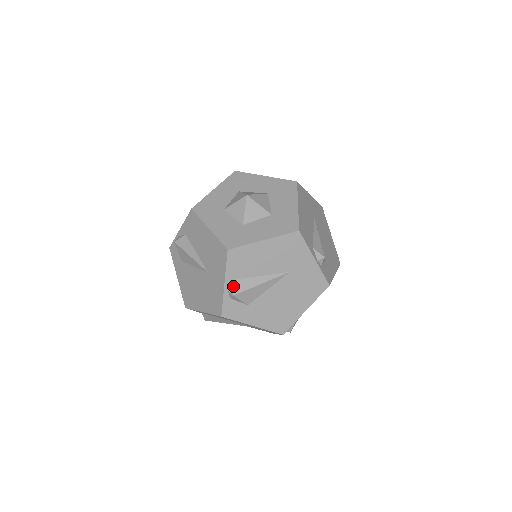
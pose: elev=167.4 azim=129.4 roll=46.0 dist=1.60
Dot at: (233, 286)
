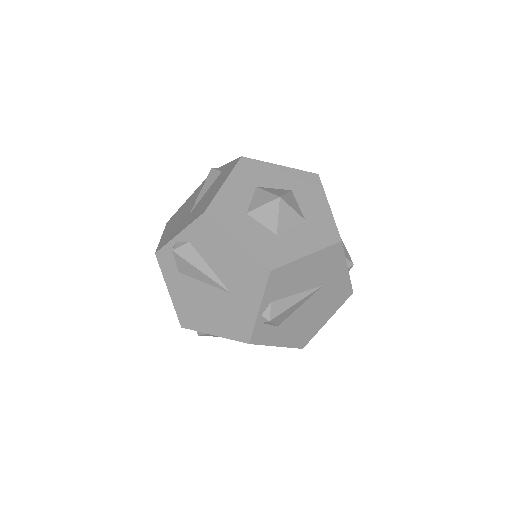
Dot at: (269, 310)
